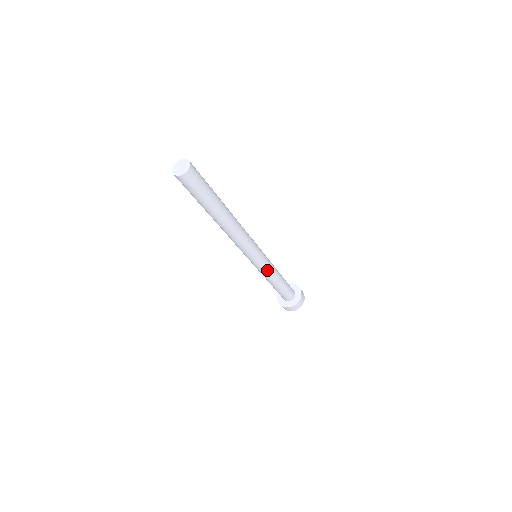
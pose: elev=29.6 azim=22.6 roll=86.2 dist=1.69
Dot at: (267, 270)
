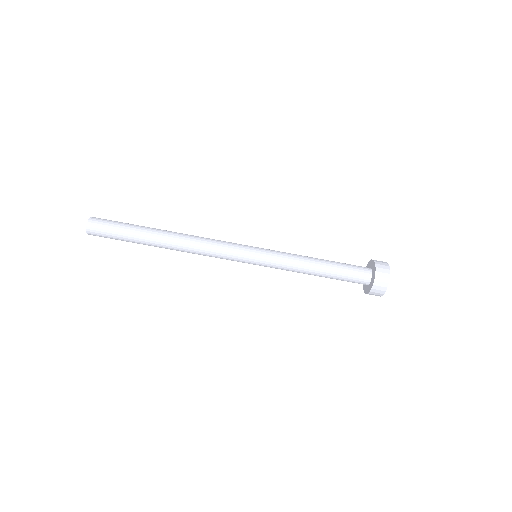
Dot at: (279, 266)
